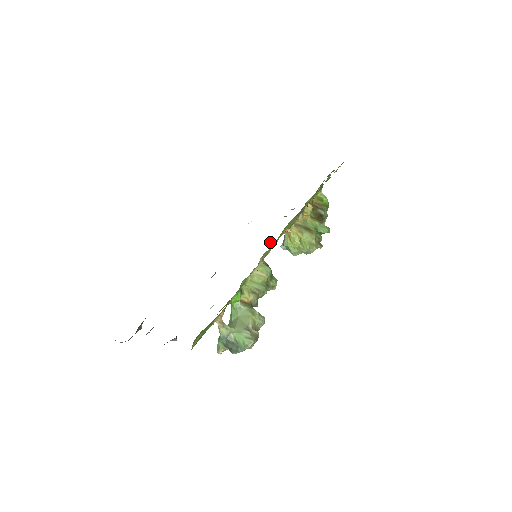
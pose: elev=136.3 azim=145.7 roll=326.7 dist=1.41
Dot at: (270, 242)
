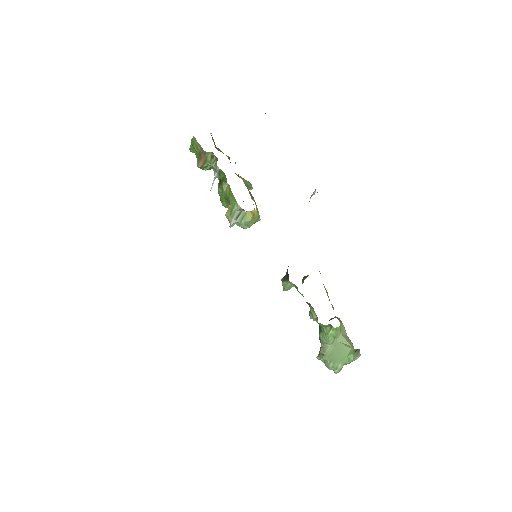
Dot at: (232, 226)
